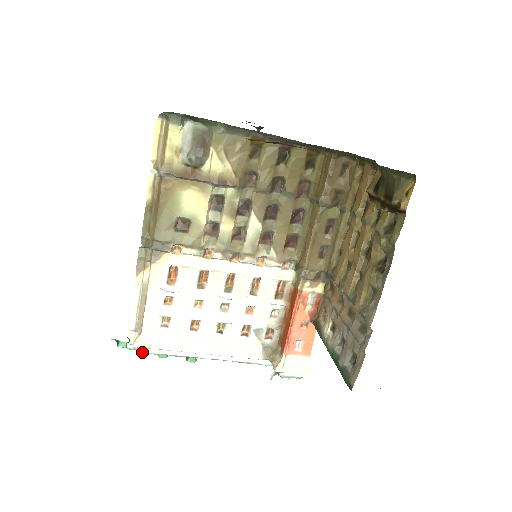
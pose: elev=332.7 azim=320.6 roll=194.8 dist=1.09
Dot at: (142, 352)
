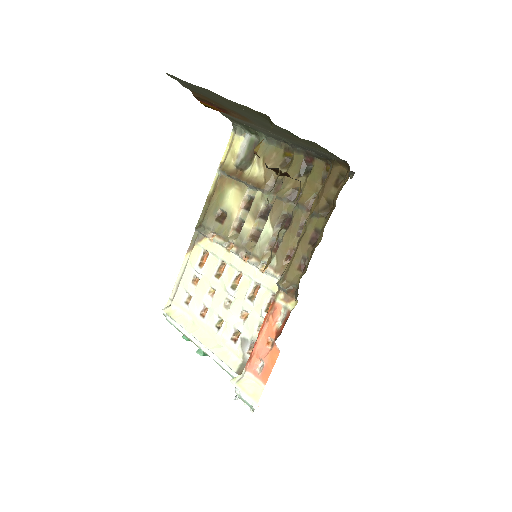
Dot at: (168, 320)
